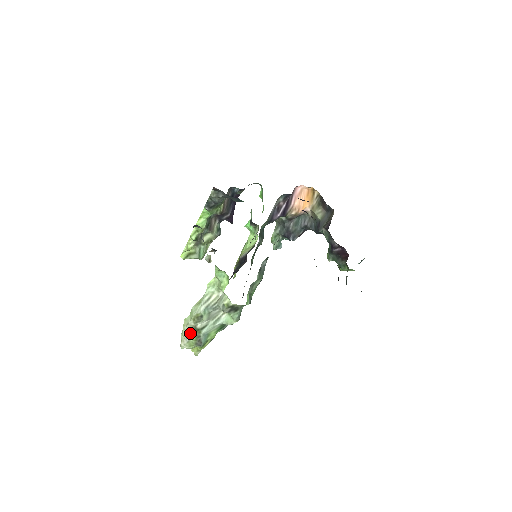
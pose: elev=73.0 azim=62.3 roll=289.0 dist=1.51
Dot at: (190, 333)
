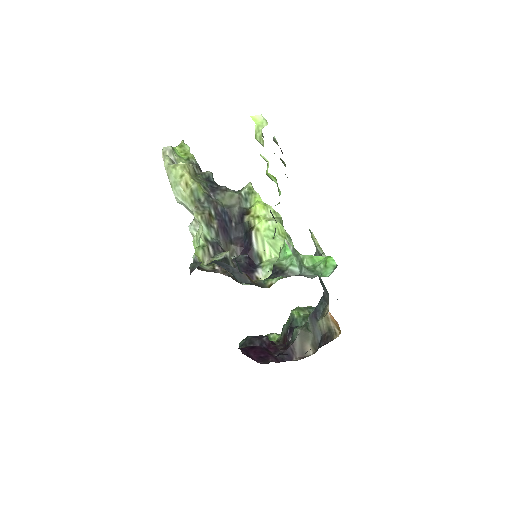
Dot at: occluded
